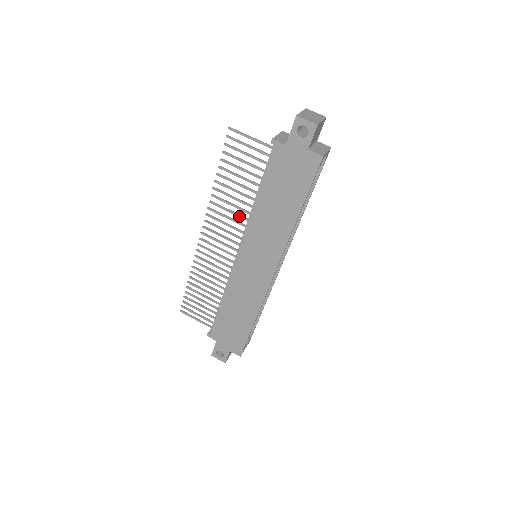
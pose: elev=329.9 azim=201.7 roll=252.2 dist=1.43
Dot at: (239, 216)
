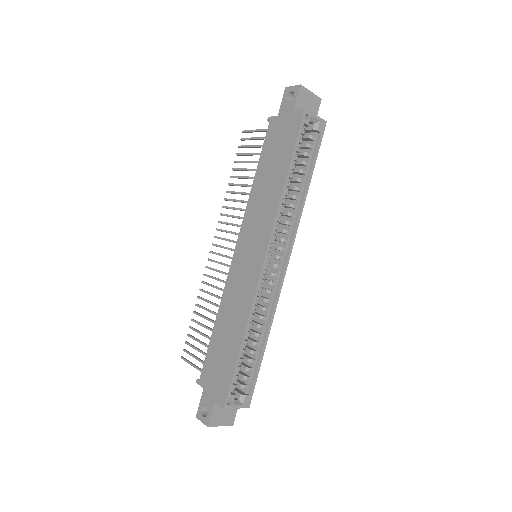
Dot at: (242, 209)
